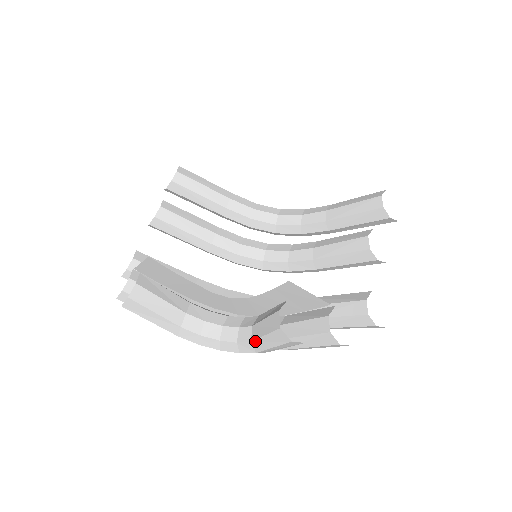
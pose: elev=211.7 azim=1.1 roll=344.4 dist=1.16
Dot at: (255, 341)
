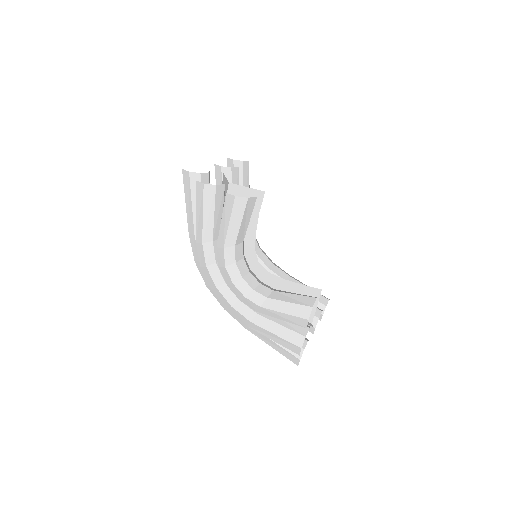
Dot at: (272, 300)
